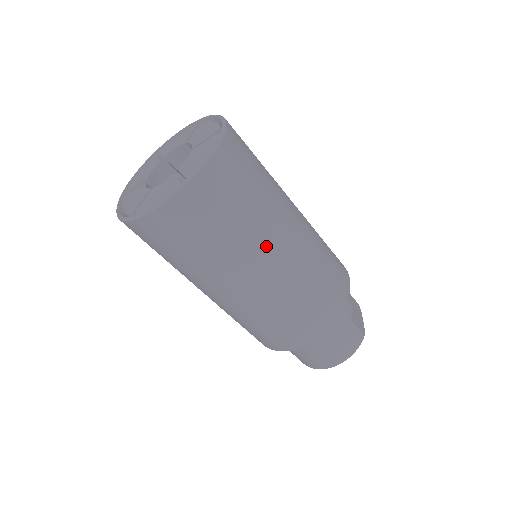
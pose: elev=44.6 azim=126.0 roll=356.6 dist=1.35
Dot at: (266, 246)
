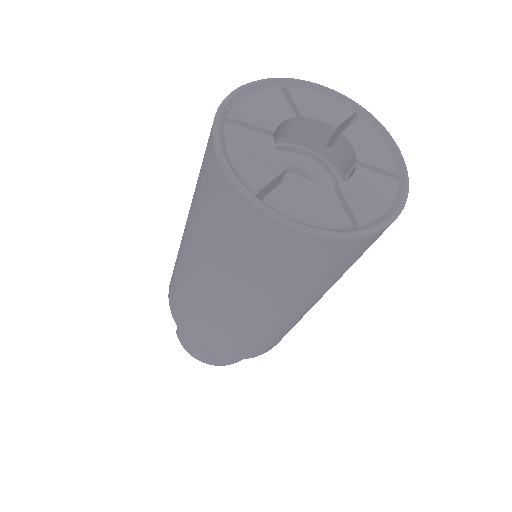
Dot at: (315, 299)
